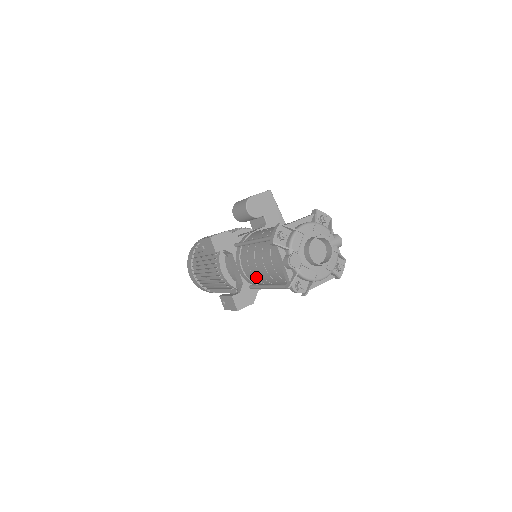
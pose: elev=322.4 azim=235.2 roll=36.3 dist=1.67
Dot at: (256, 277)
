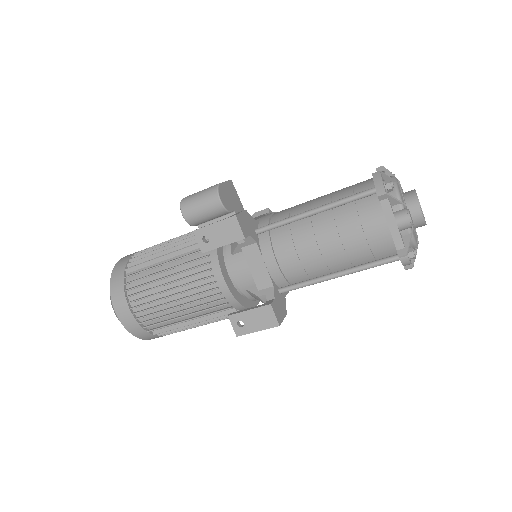
Dot at: (307, 268)
